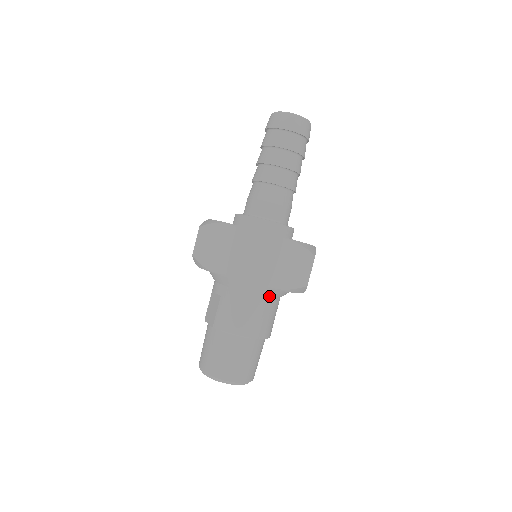
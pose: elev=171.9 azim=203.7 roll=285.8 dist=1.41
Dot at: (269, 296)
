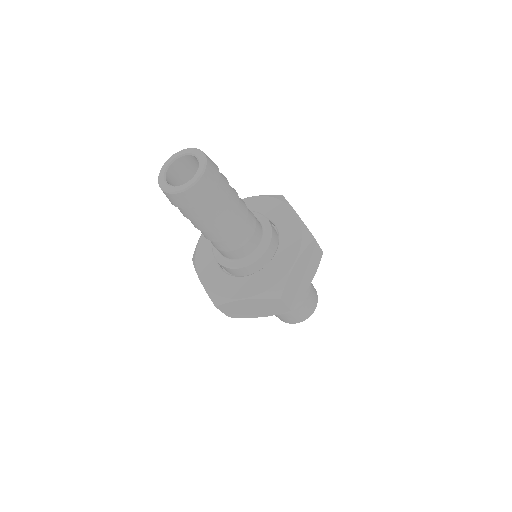
Dot at: occluded
